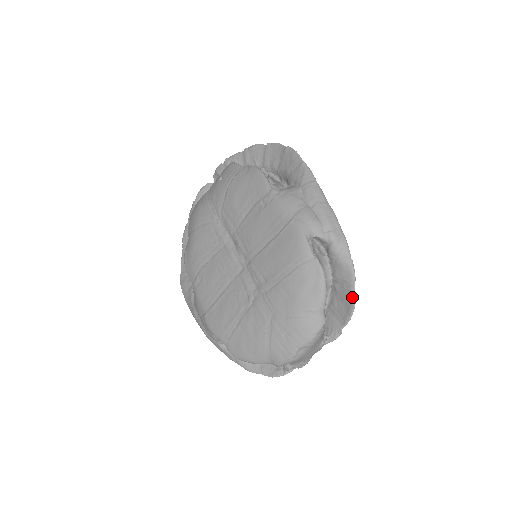
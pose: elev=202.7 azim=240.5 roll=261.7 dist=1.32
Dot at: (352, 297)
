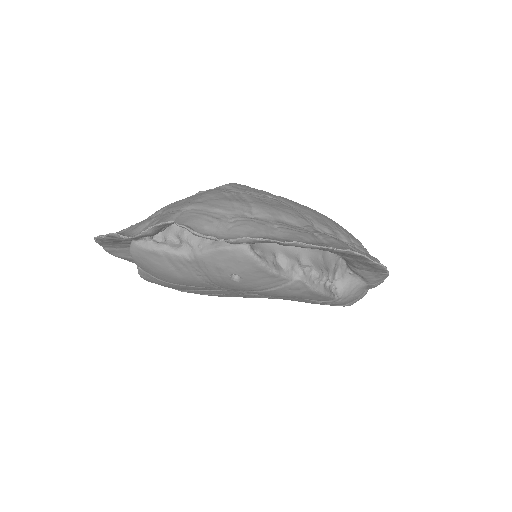
Dot at: occluded
